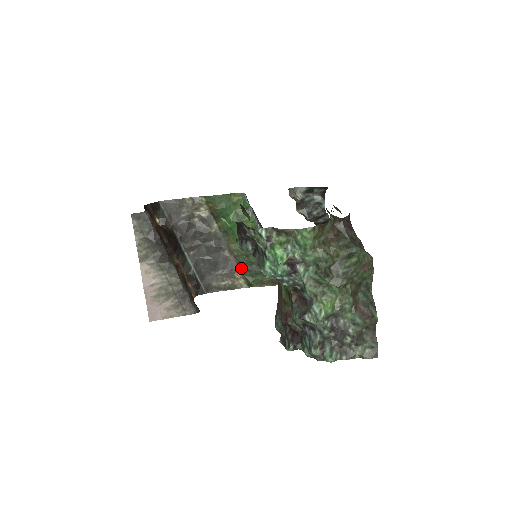
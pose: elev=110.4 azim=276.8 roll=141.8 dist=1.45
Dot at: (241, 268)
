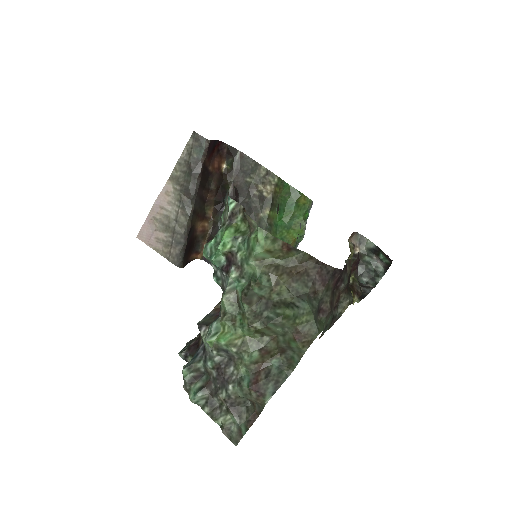
Dot at: occluded
